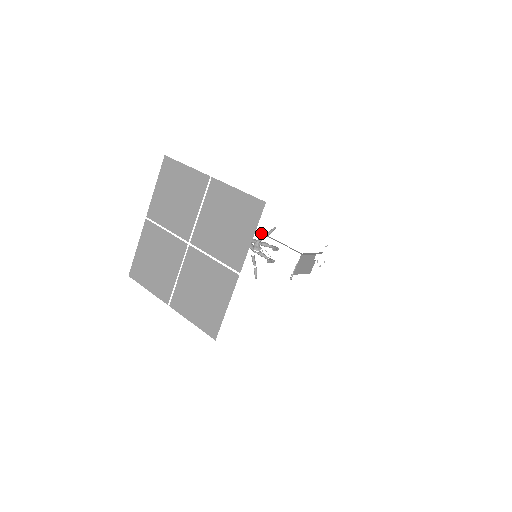
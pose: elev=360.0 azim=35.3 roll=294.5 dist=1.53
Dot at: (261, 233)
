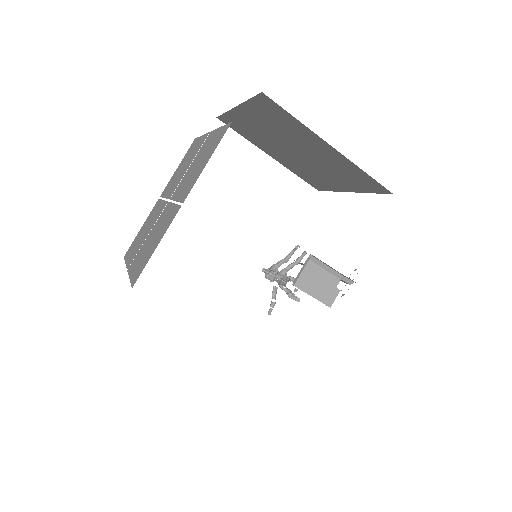
Dot at: occluded
